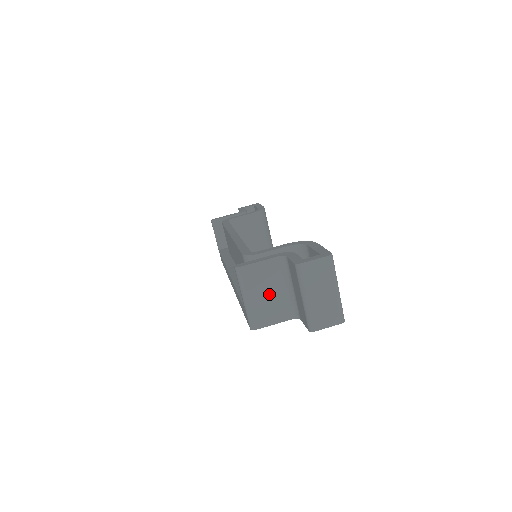
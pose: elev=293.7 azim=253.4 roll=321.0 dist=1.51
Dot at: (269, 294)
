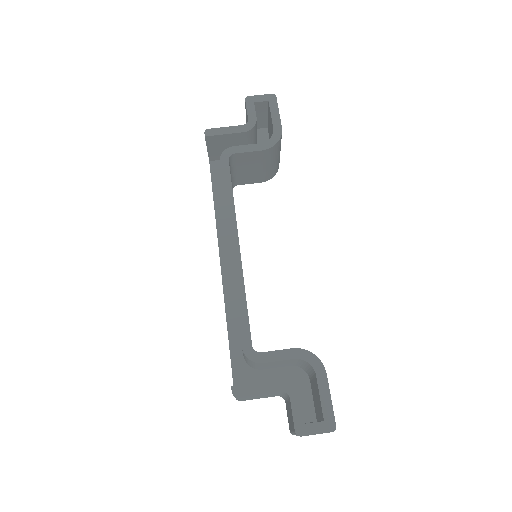
Dot at: (261, 396)
